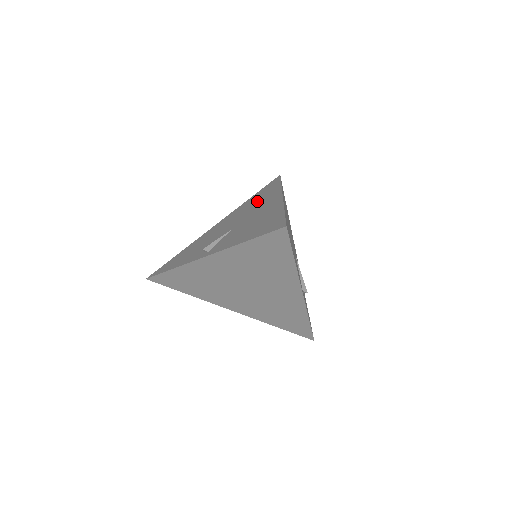
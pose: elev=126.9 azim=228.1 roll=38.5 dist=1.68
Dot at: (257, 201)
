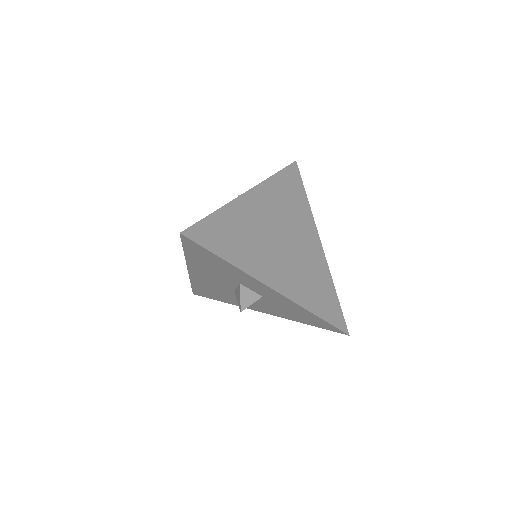
Dot at: occluded
